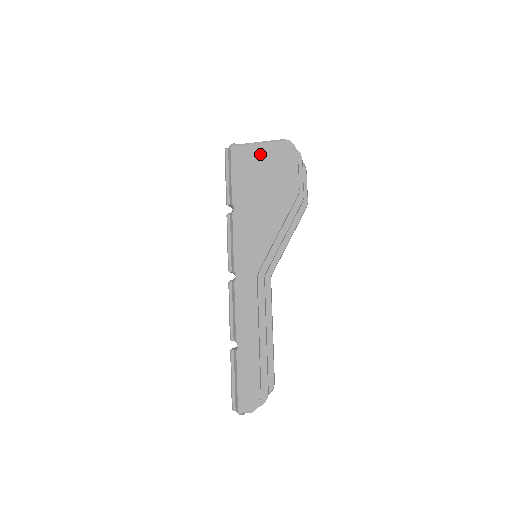
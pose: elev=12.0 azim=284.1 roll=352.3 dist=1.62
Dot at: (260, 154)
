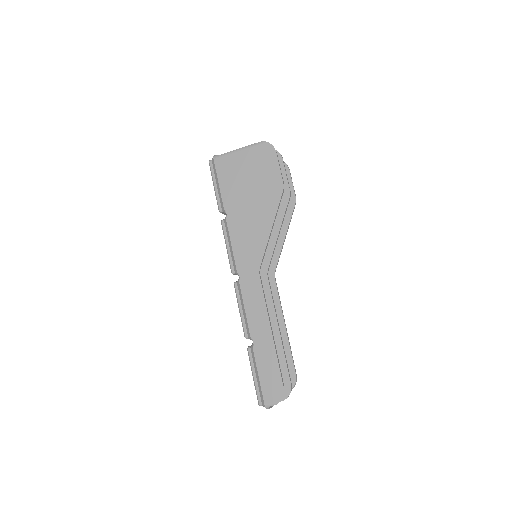
Dot at: (242, 159)
